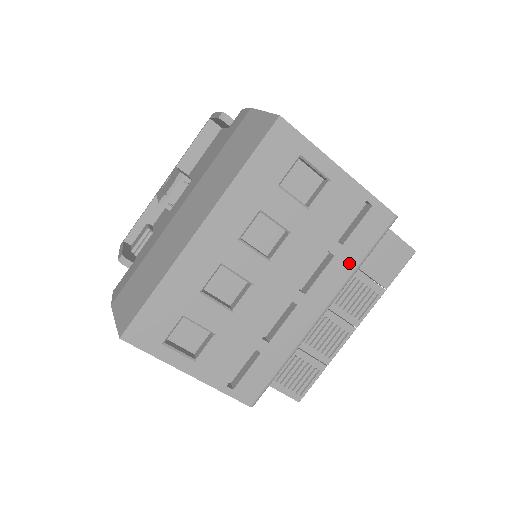
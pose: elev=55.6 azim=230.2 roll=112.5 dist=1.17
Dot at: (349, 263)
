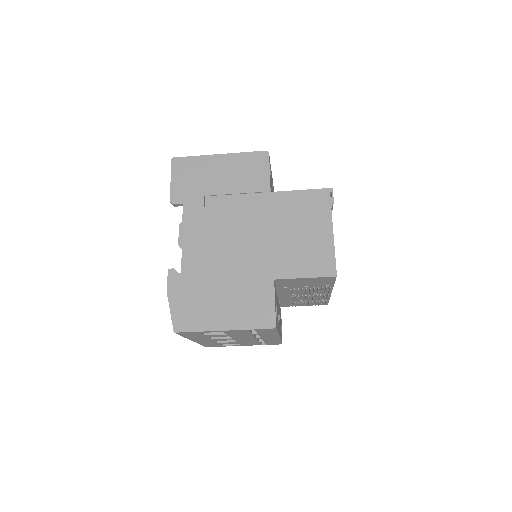
Dot at: (269, 334)
